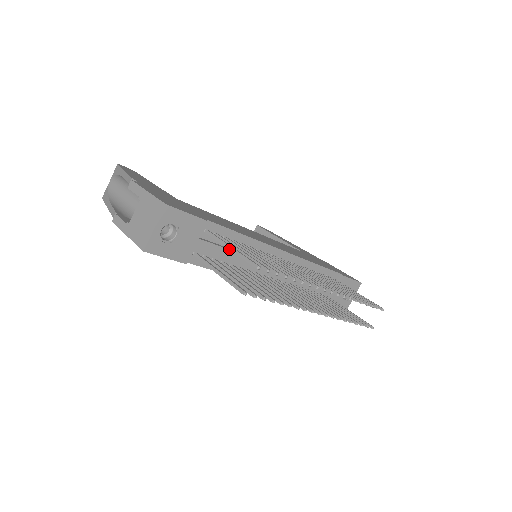
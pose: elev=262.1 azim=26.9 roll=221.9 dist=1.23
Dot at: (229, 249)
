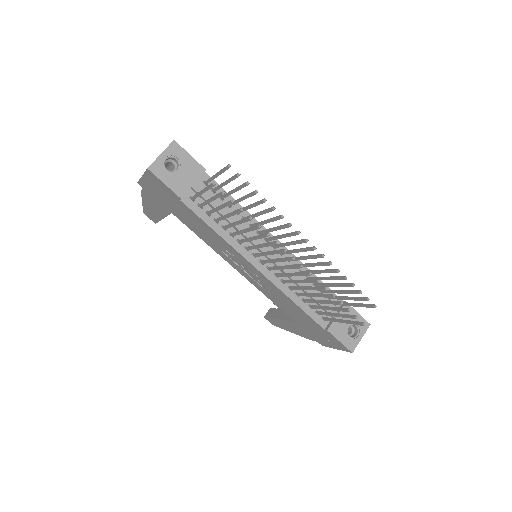
Dot at: (215, 175)
